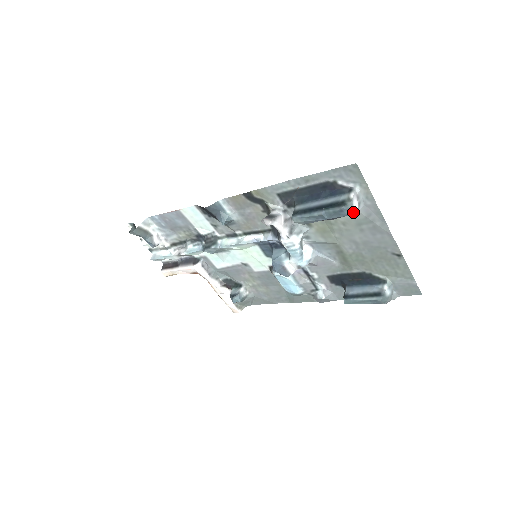
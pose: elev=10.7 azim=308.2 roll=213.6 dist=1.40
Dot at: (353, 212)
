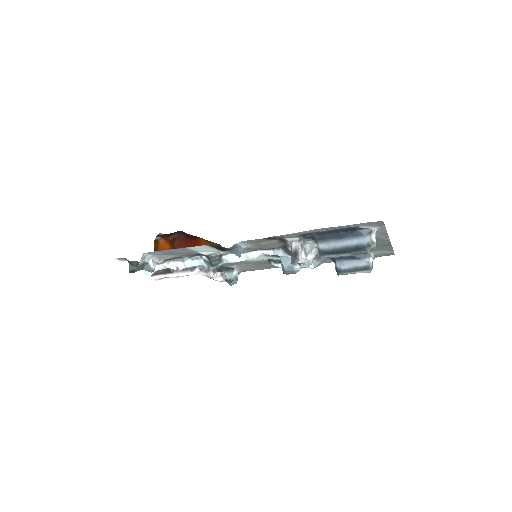
Dot at: occluded
